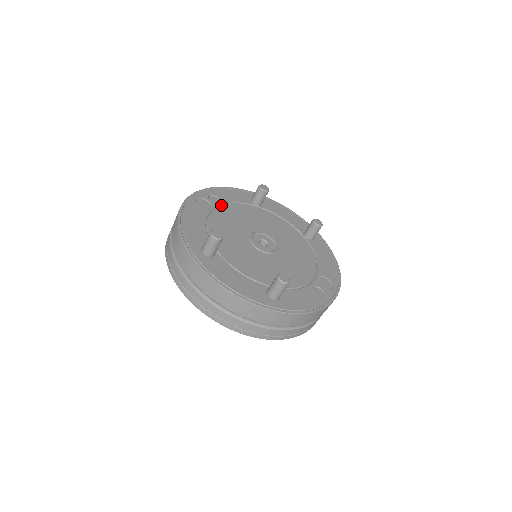
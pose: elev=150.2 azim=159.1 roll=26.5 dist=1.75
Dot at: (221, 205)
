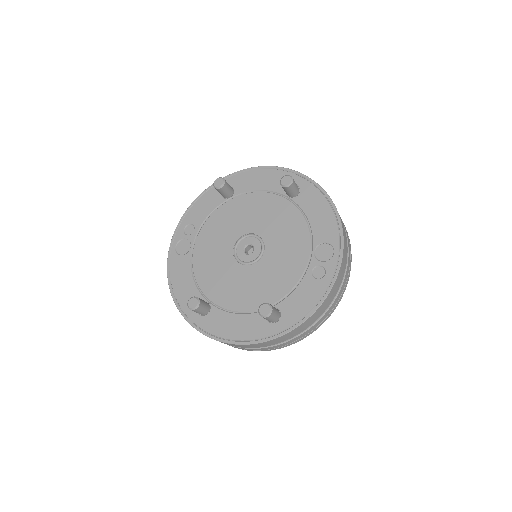
Dot at: (198, 232)
